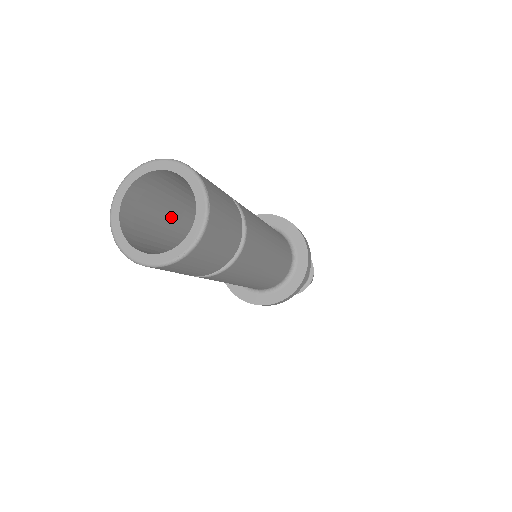
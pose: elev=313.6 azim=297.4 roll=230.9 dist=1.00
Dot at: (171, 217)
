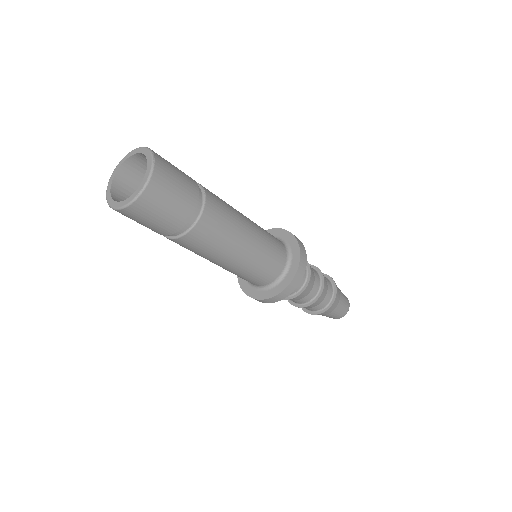
Dot at: occluded
